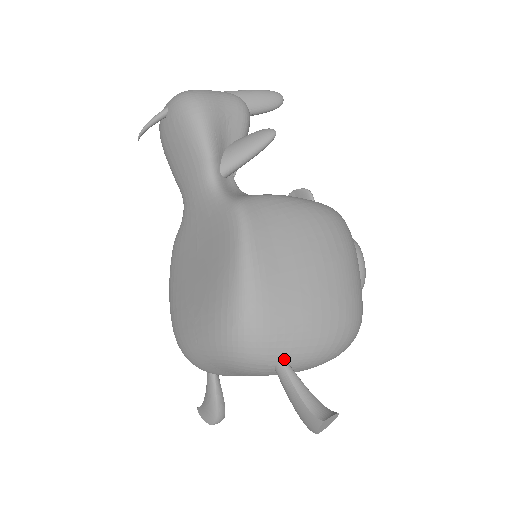
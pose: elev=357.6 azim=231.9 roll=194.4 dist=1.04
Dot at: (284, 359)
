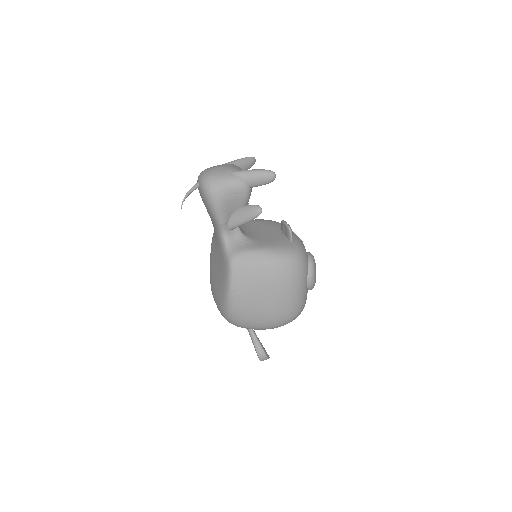
Dot at: (250, 328)
